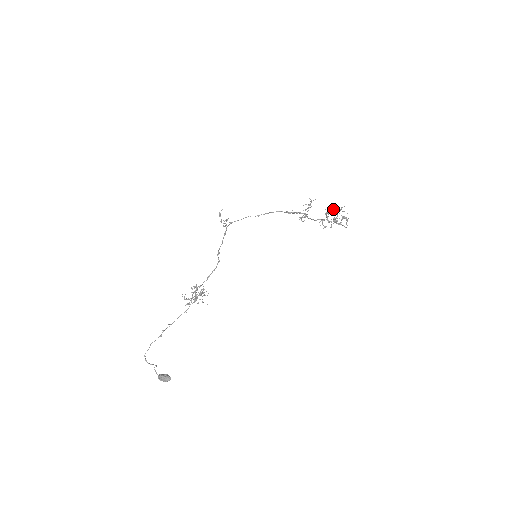
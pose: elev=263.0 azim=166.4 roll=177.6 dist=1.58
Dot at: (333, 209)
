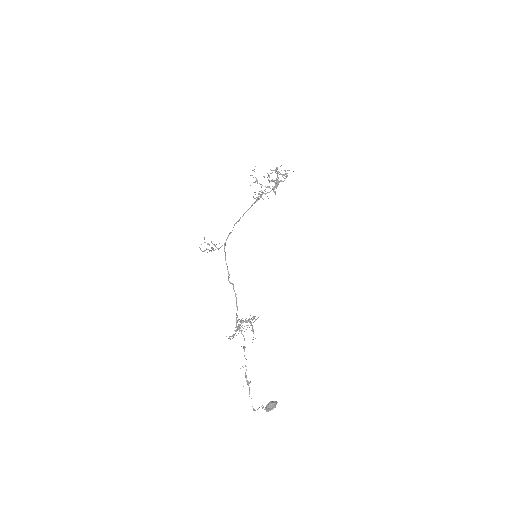
Dot at: occluded
